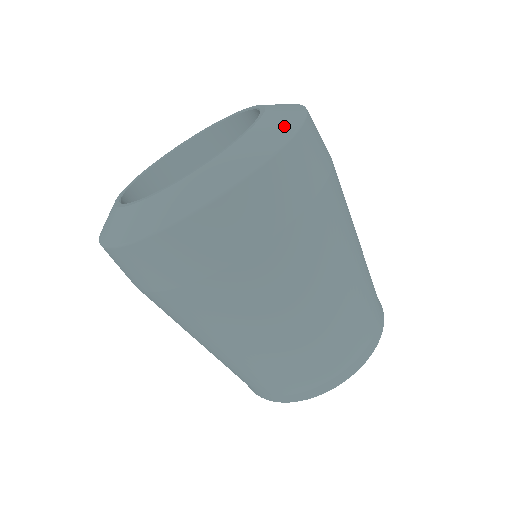
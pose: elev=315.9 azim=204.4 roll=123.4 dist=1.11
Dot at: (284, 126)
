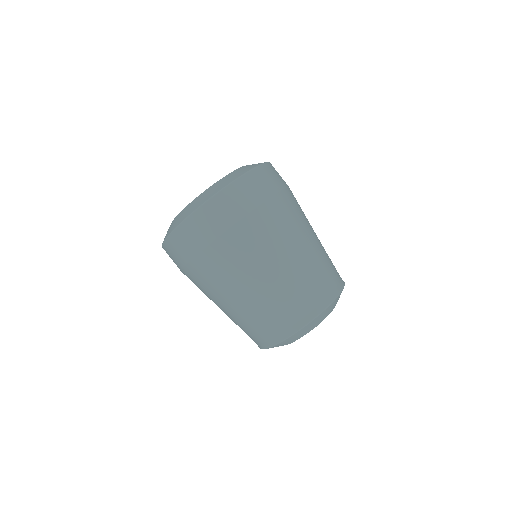
Dot at: (211, 193)
